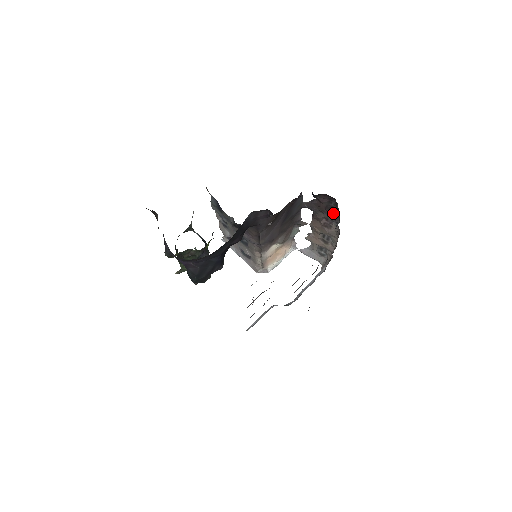
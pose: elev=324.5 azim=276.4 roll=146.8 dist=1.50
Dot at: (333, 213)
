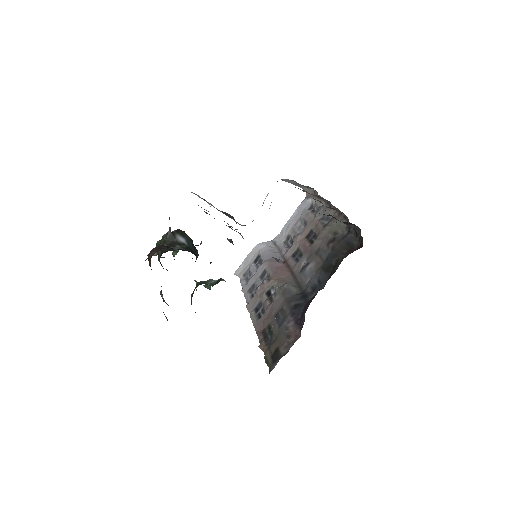
Dot at: (349, 225)
